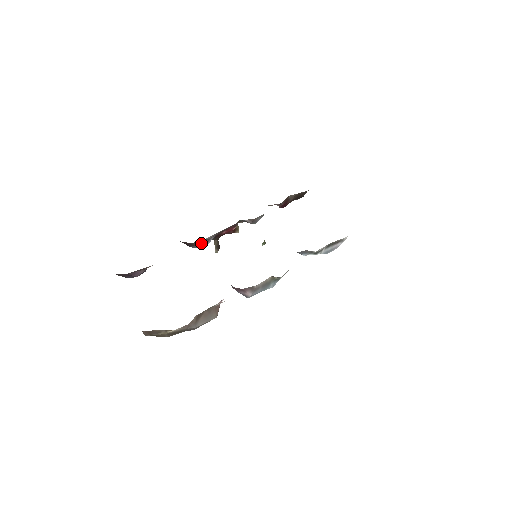
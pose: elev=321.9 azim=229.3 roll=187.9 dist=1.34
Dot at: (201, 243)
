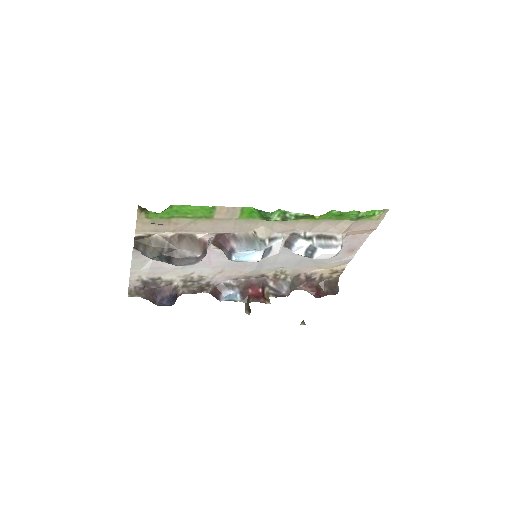
Dot at: (225, 289)
